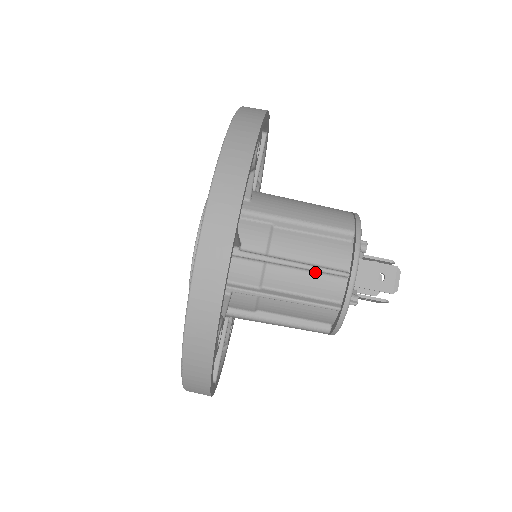
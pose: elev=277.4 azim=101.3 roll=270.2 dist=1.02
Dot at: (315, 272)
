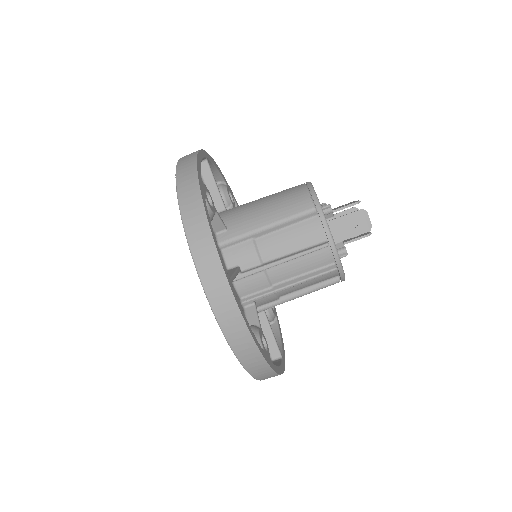
Dot at: (303, 255)
